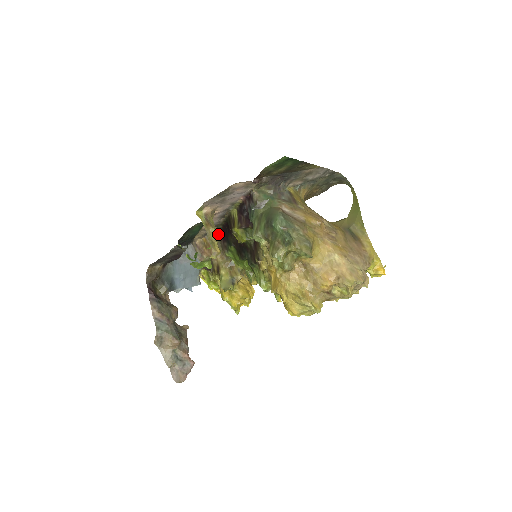
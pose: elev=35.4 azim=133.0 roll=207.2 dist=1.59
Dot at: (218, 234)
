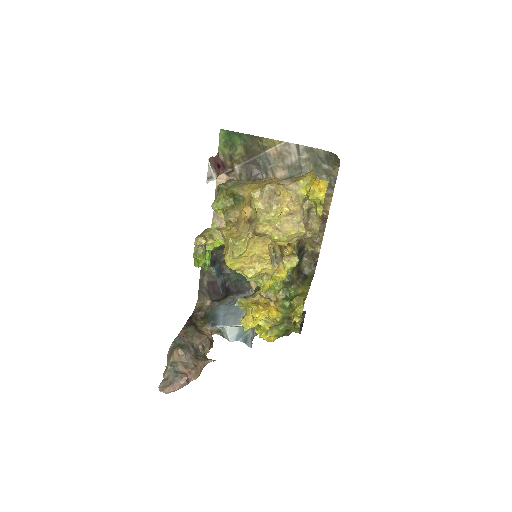
Dot at: (219, 237)
